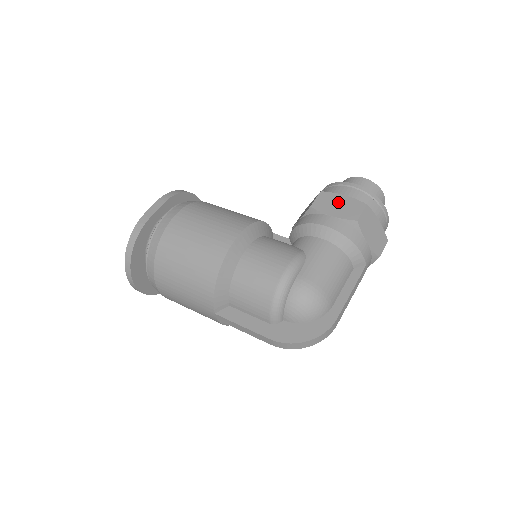
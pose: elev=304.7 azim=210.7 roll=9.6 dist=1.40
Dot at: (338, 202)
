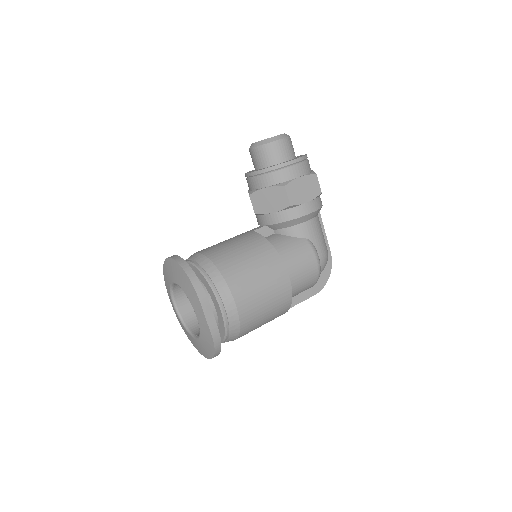
Dot at: (302, 187)
